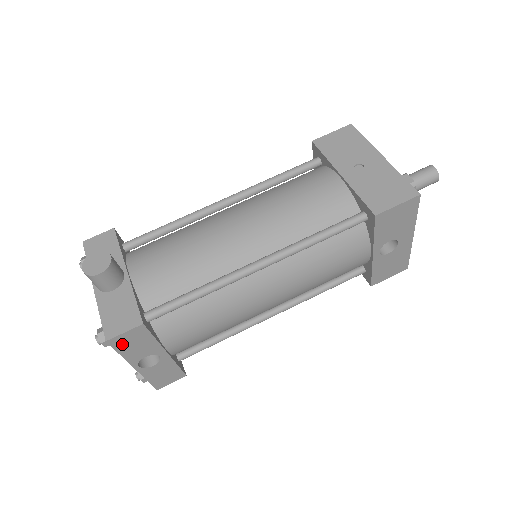
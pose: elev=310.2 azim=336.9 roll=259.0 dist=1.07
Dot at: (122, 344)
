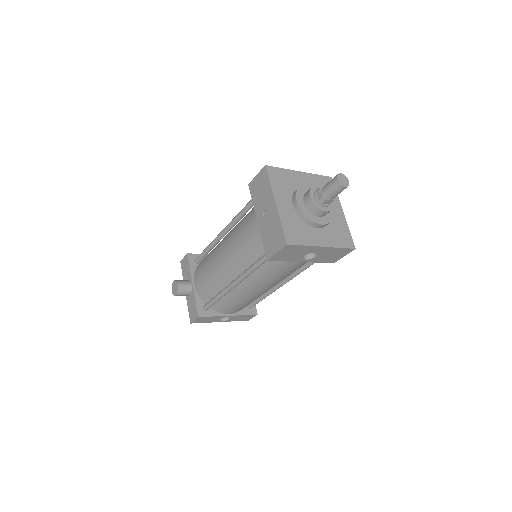
Dot at: (200, 321)
